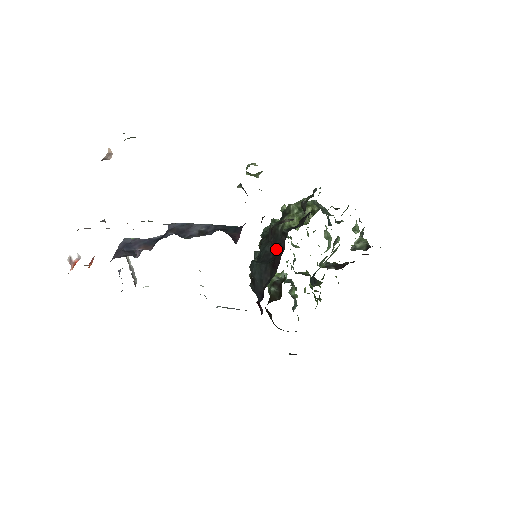
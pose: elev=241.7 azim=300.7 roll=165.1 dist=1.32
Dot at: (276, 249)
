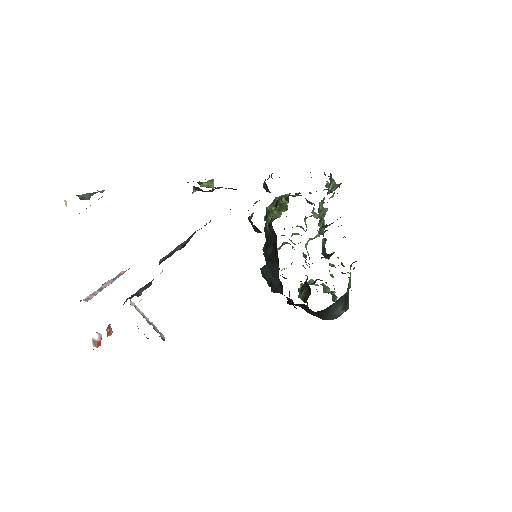
Dot at: occluded
